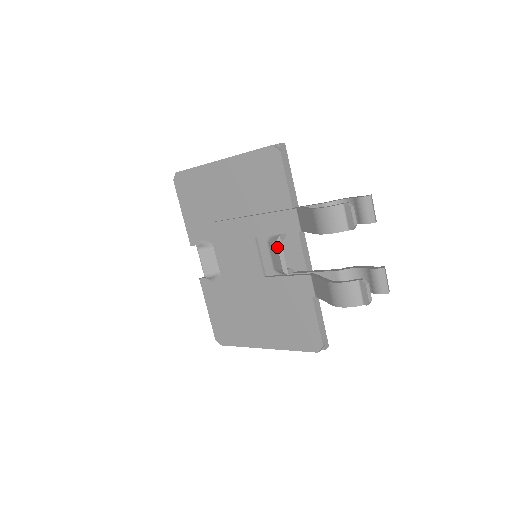
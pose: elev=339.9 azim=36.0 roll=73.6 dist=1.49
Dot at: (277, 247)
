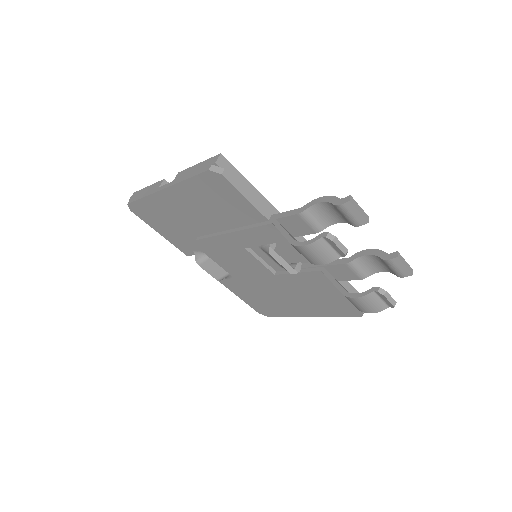
Dot at: (273, 258)
